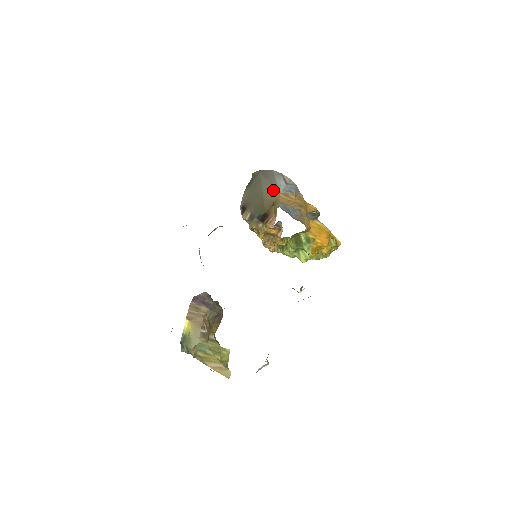
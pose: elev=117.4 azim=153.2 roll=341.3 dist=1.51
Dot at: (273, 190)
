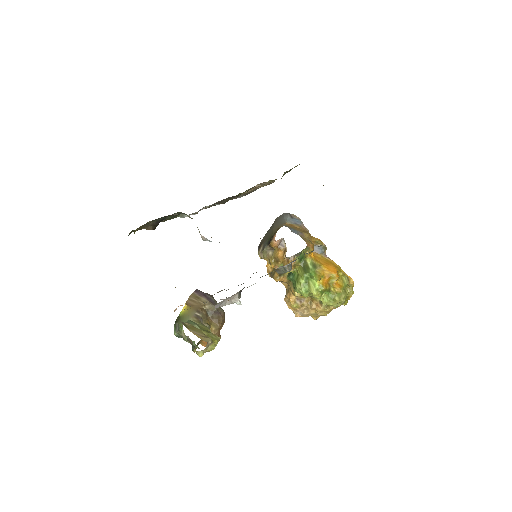
Dot at: (281, 224)
